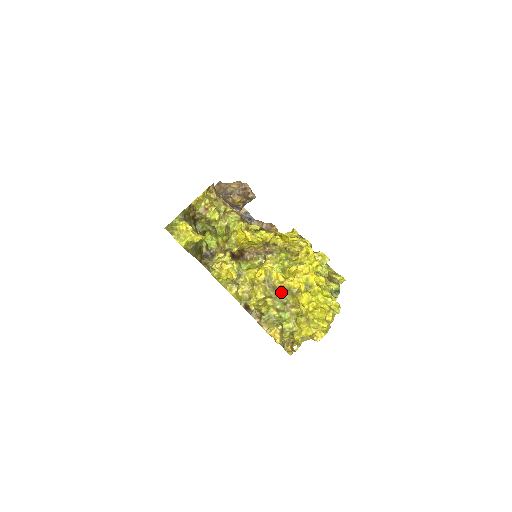
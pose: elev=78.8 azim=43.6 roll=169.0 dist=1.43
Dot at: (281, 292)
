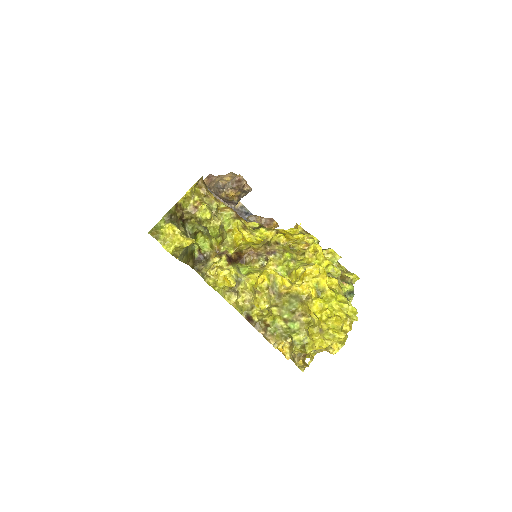
Dot at: (288, 299)
